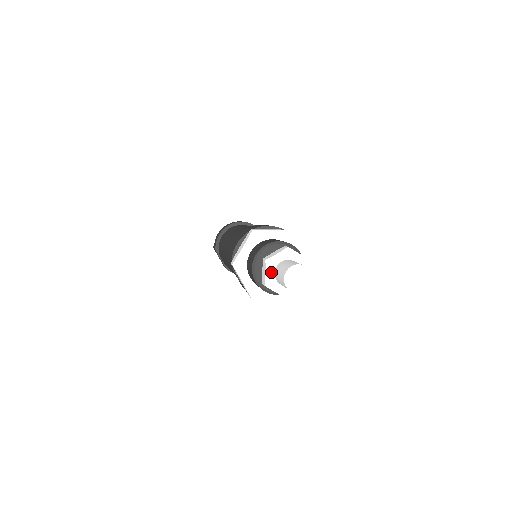
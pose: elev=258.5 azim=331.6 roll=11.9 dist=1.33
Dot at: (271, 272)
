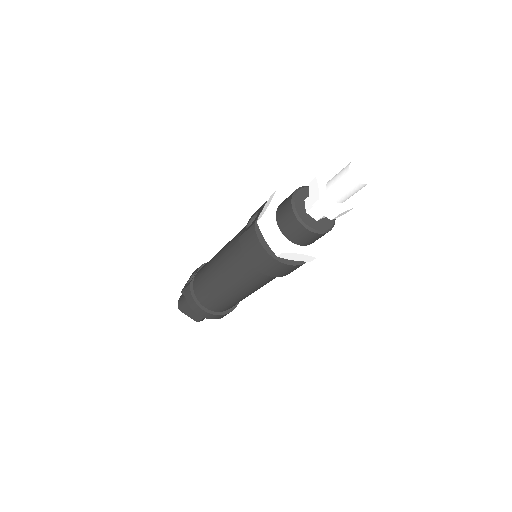
Dot at: (328, 177)
